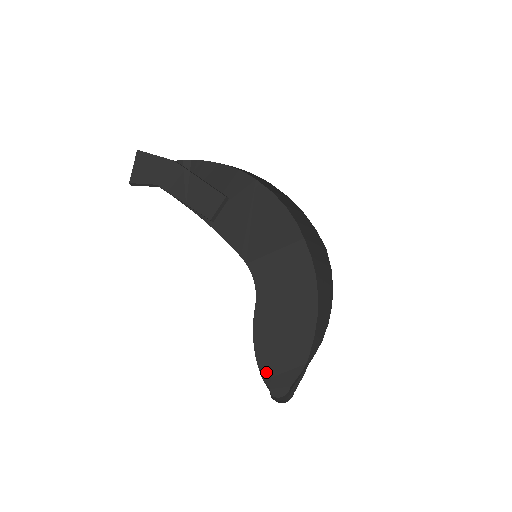
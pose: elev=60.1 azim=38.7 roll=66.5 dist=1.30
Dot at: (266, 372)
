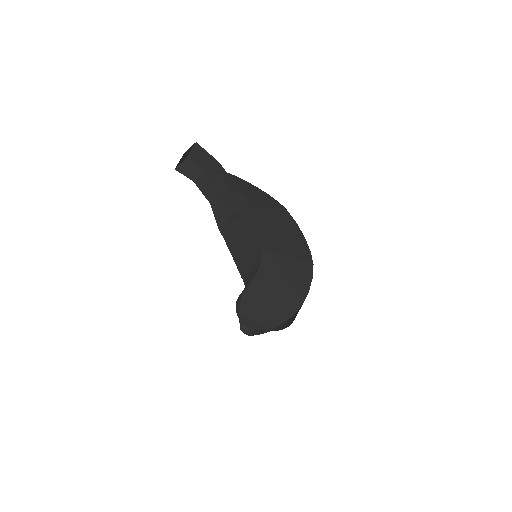
Dot at: (243, 312)
